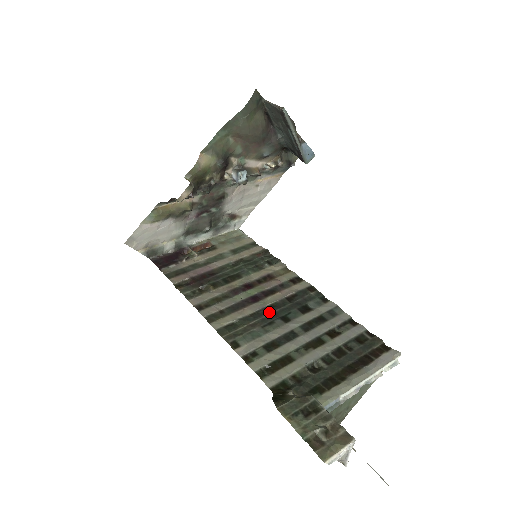
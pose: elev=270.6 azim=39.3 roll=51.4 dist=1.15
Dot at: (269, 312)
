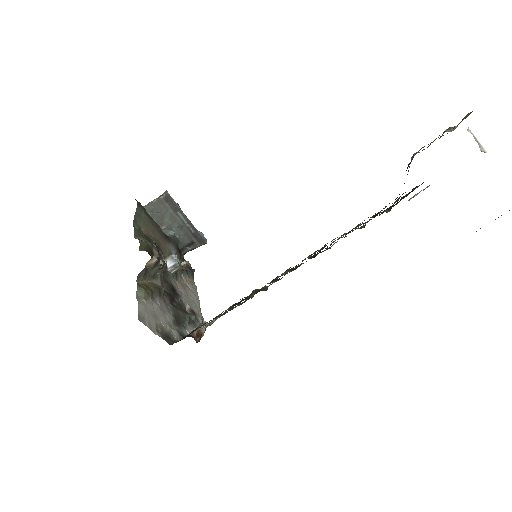
Dot at: occluded
